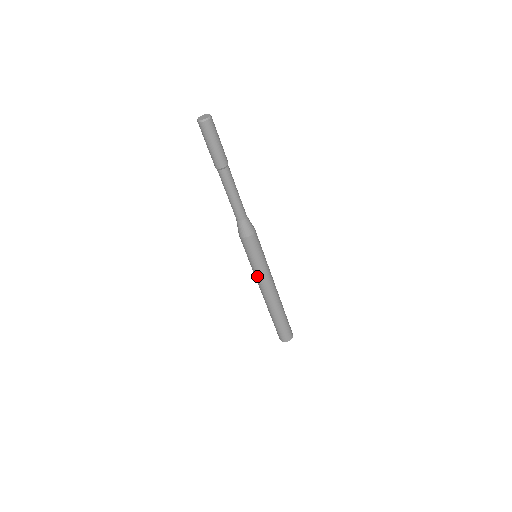
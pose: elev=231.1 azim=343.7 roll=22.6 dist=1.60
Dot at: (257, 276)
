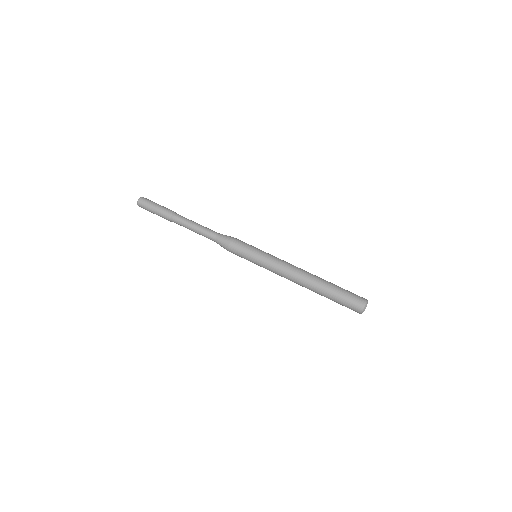
Dot at: (272, 263)
